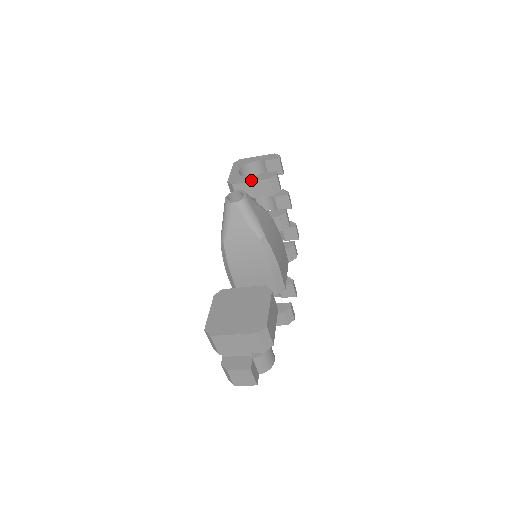
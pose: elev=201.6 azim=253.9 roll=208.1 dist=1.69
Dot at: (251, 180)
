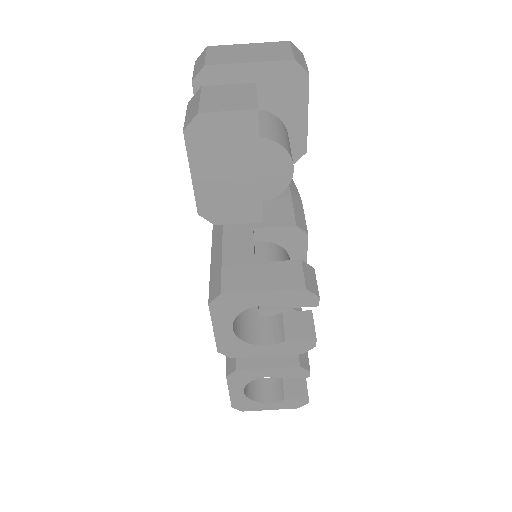
Dot at: occluded
